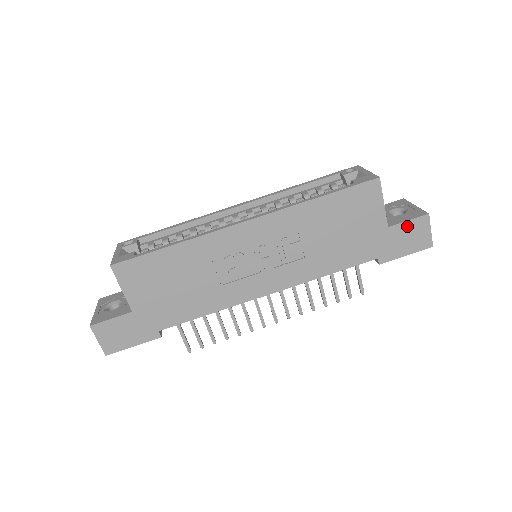
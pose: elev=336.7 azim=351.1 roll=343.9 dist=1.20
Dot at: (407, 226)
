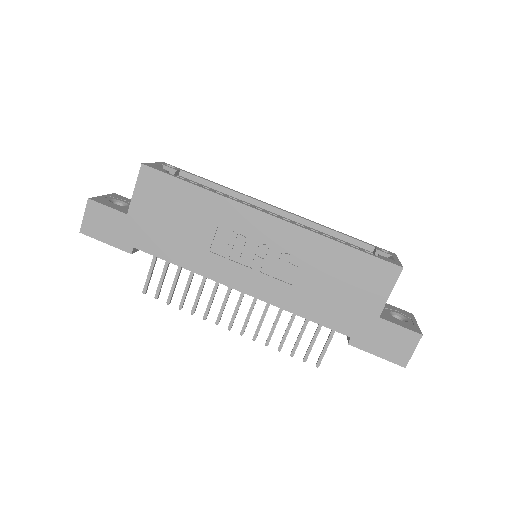
Dot at: (396, 330)
